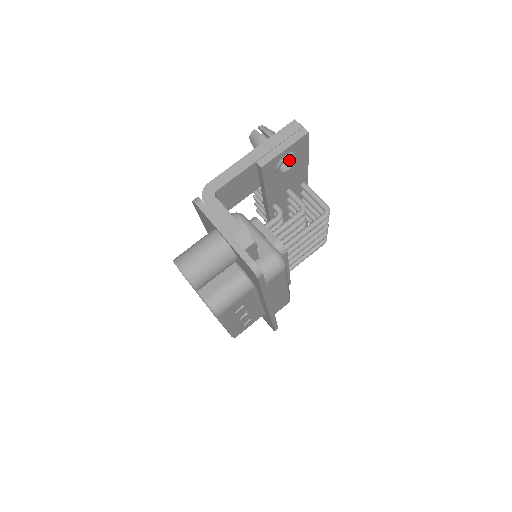
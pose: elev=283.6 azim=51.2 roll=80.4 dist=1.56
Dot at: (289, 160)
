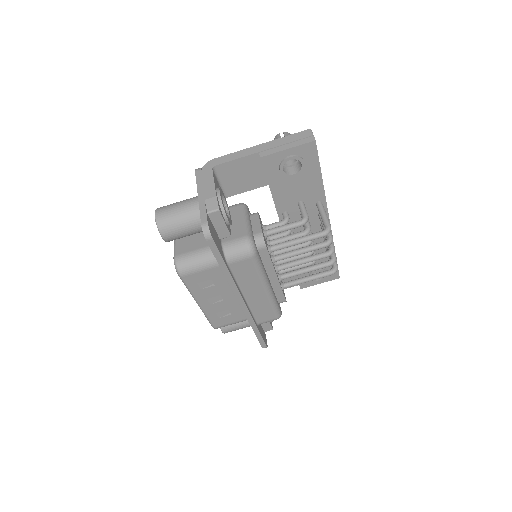
Dot at: (298, 166)
